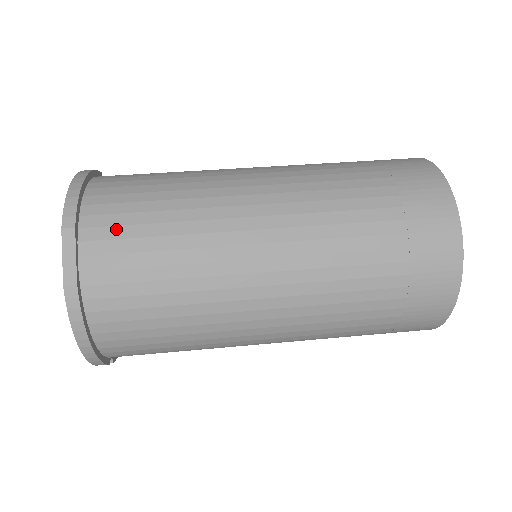
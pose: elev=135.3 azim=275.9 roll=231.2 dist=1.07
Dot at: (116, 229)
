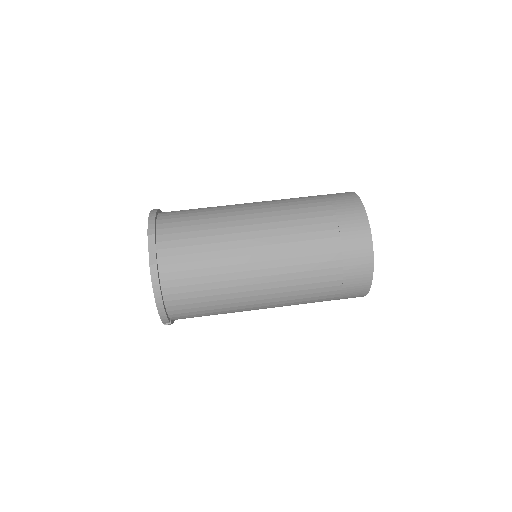
Dot at: (176, 235)
